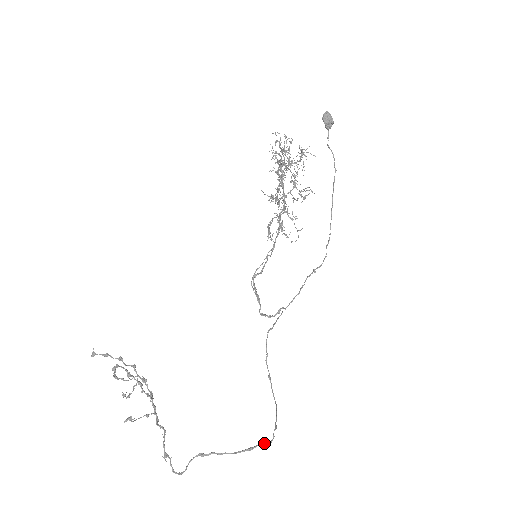
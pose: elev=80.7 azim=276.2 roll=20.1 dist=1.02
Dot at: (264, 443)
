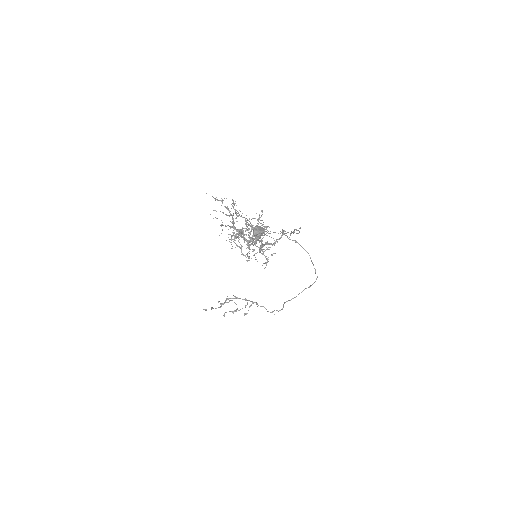
Dot at: occluded
